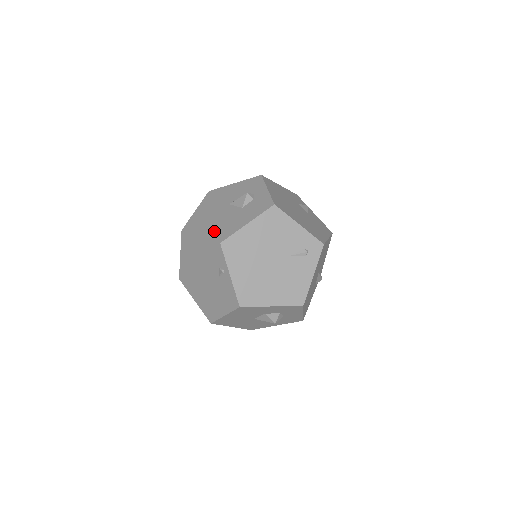
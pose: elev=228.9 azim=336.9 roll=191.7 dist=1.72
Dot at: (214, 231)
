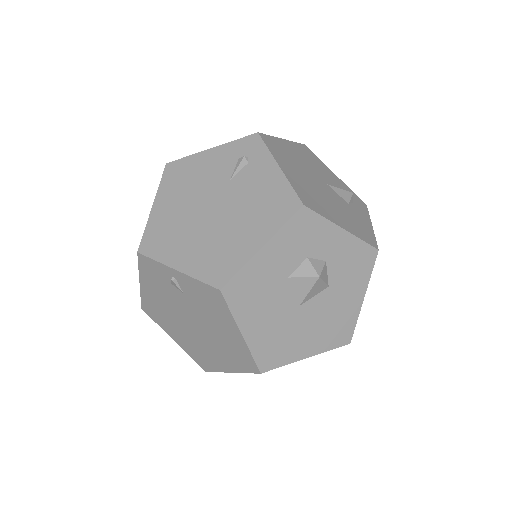
Dot at: occluded
